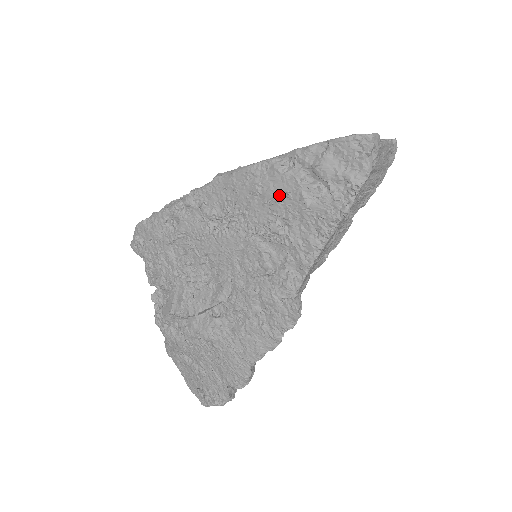
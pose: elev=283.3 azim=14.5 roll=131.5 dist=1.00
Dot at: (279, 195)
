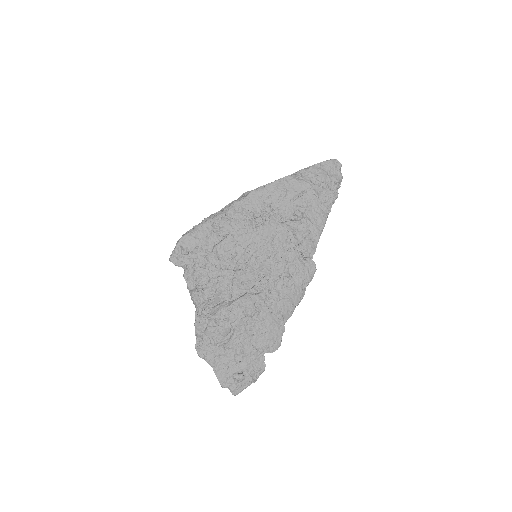
Dot at: (300, 193)
